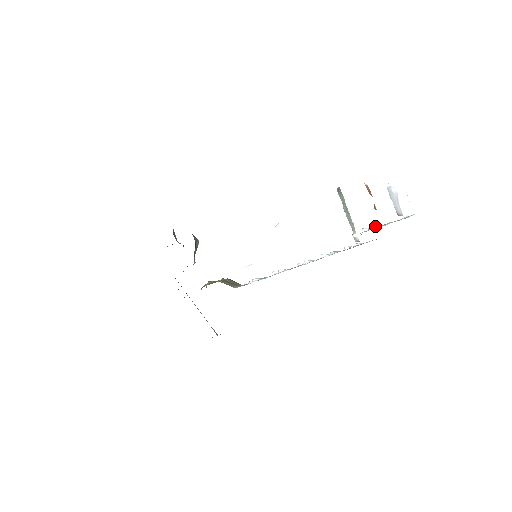
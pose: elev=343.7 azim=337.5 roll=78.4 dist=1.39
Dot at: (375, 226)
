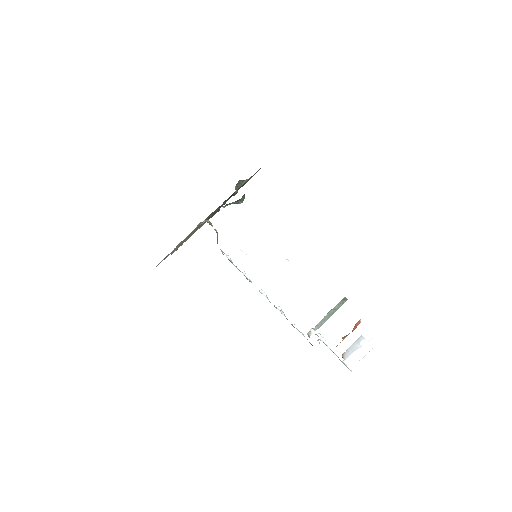
Dot at: (325, 341)
